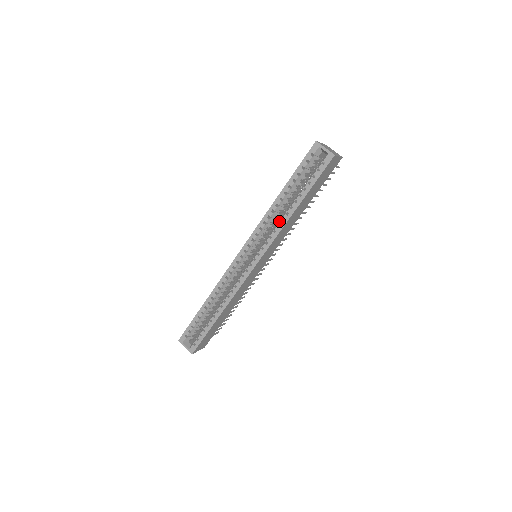
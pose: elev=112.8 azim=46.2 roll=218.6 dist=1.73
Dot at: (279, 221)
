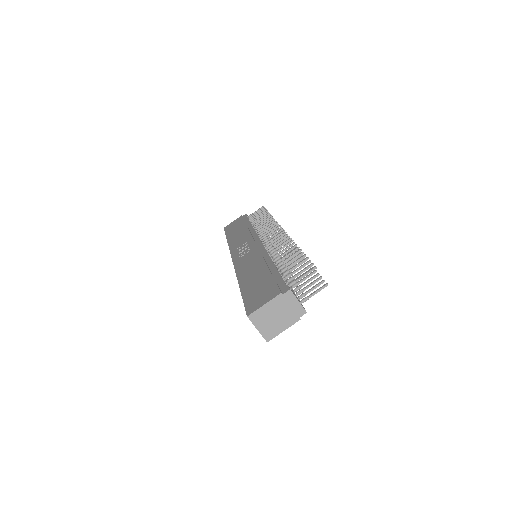
Dot at: occluded
